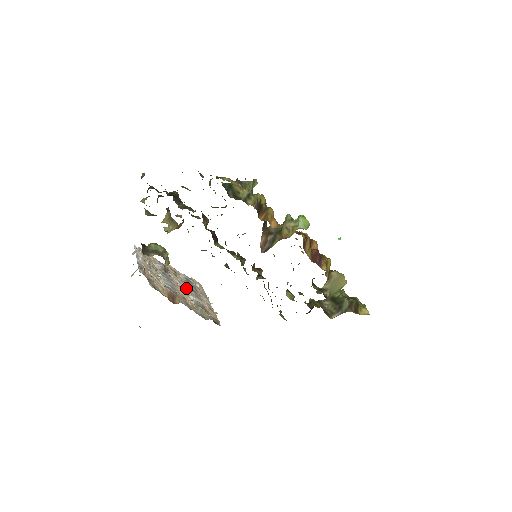
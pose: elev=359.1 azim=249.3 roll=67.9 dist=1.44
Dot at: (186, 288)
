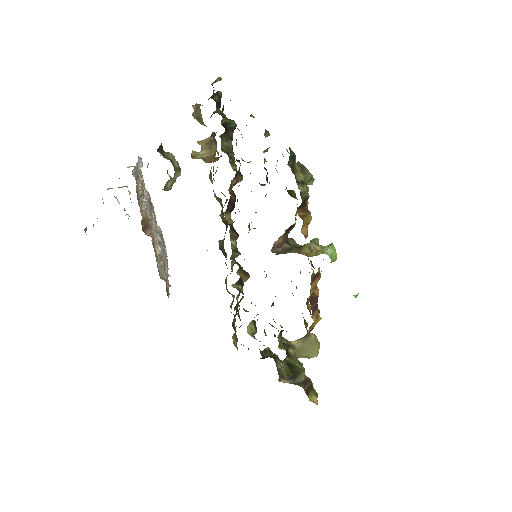
Dot at: (157, 238)
